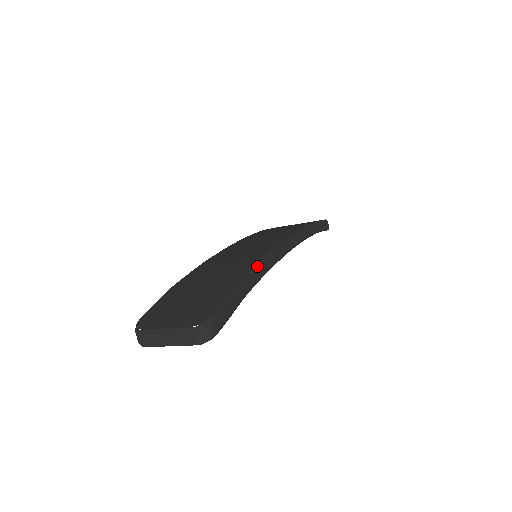
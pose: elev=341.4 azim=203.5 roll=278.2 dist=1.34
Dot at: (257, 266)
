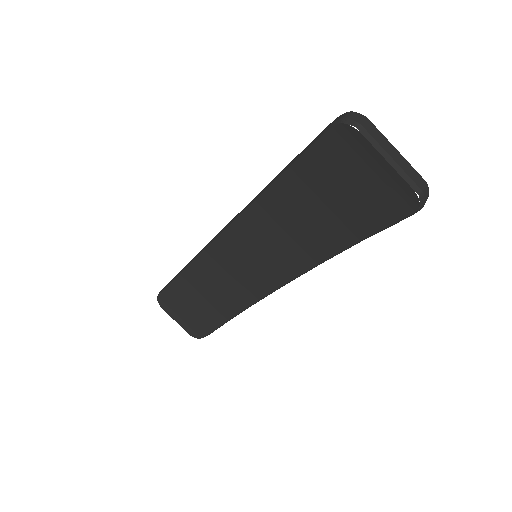
Dot at: occluded
